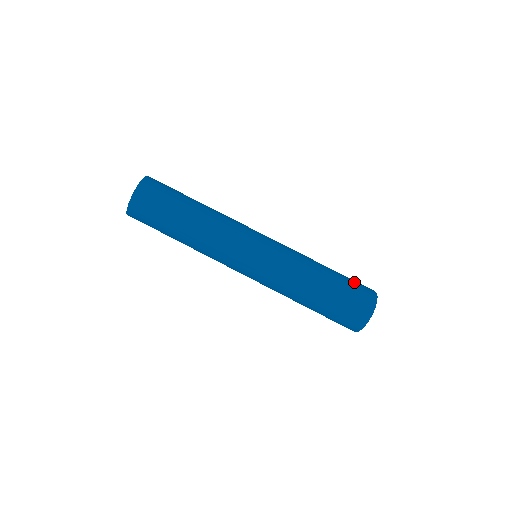
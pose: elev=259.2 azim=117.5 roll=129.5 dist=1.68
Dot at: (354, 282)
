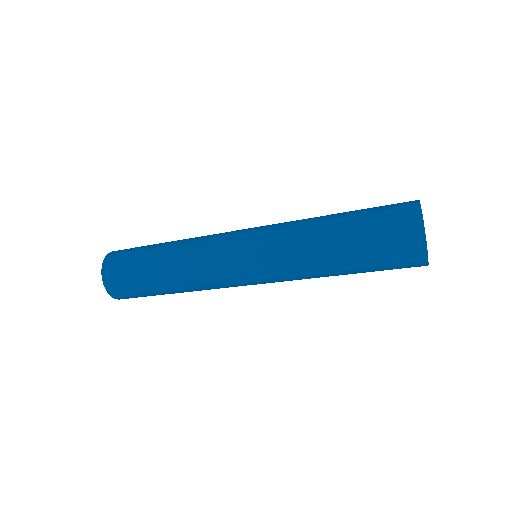
Dot at: (380, 209)
